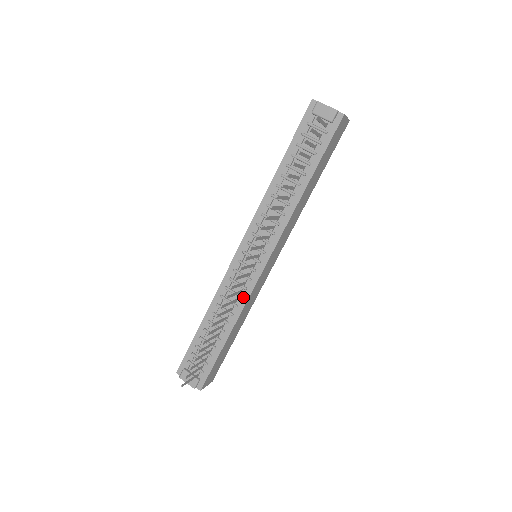
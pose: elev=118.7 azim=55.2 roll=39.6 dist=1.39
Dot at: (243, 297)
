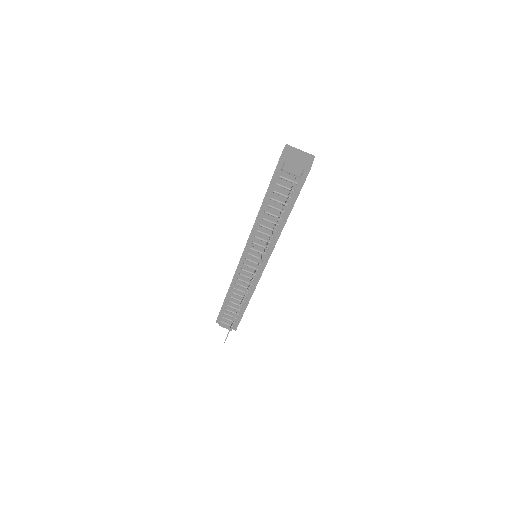
Dot at: (253, 284)
